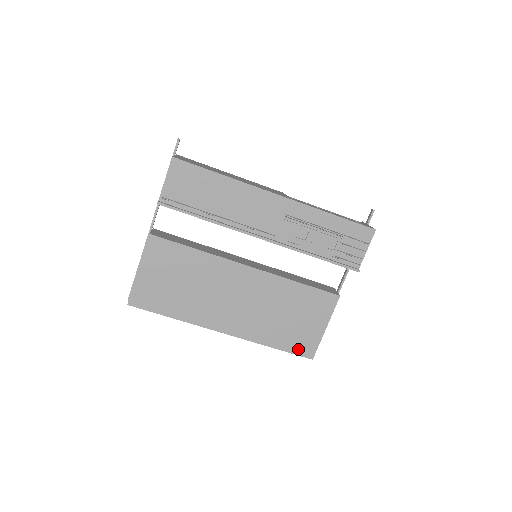
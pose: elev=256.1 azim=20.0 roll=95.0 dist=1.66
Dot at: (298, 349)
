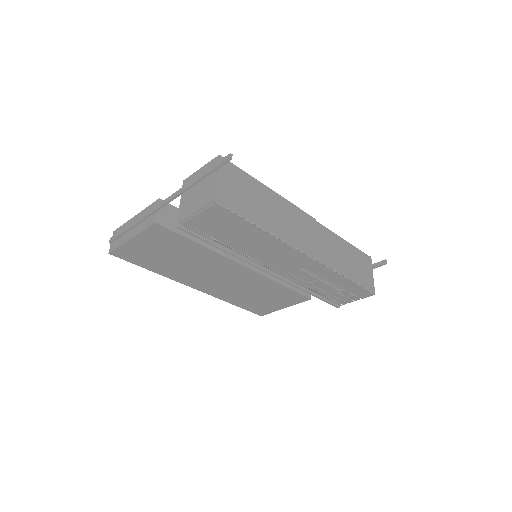
Dot at: (254, 310)
